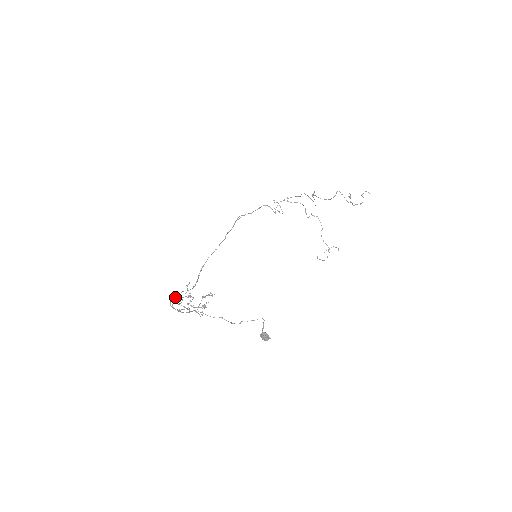
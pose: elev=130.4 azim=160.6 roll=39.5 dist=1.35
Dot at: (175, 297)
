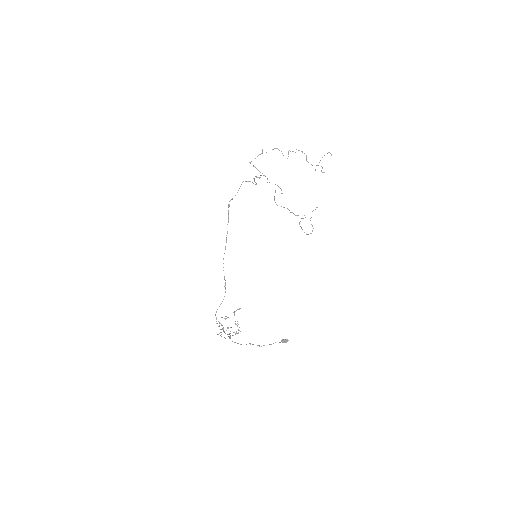
Dot at: occluded
